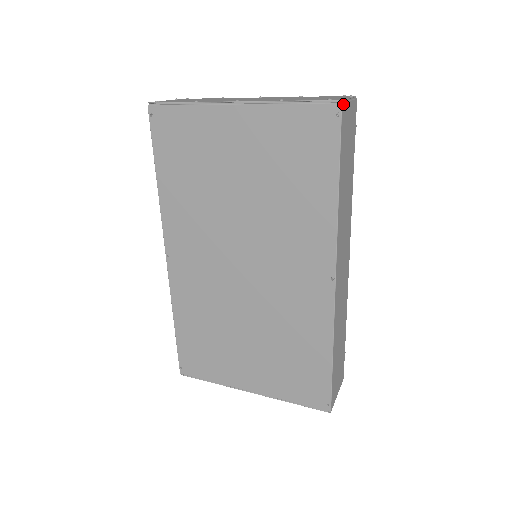
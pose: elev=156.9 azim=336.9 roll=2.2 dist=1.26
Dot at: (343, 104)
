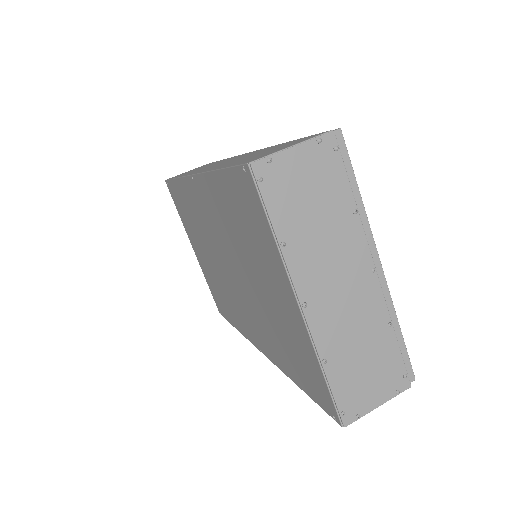
Dot at: (347, 423)
